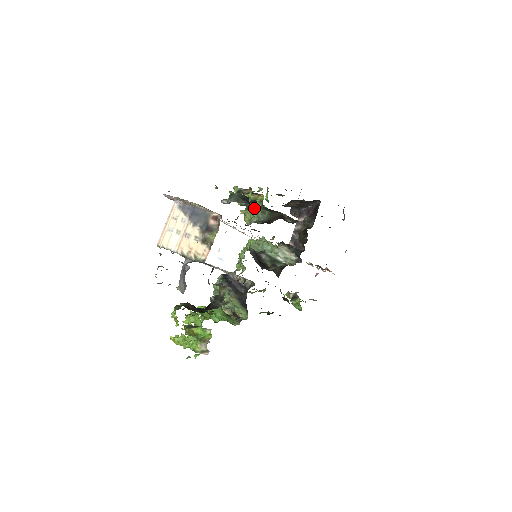
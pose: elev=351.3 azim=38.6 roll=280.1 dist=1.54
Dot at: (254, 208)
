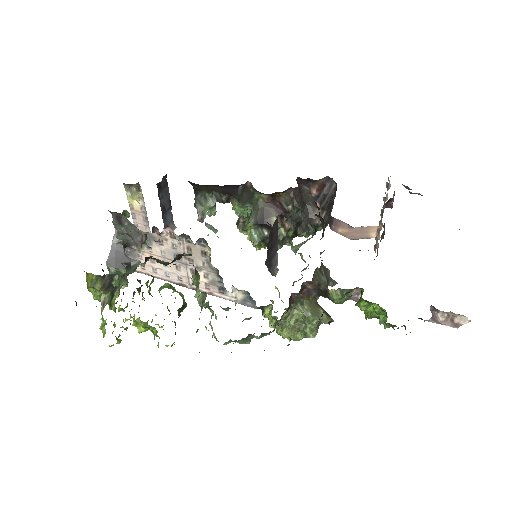
Dot at: occluded
